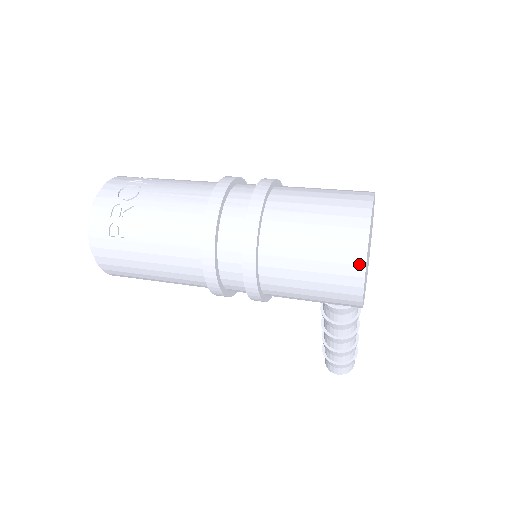
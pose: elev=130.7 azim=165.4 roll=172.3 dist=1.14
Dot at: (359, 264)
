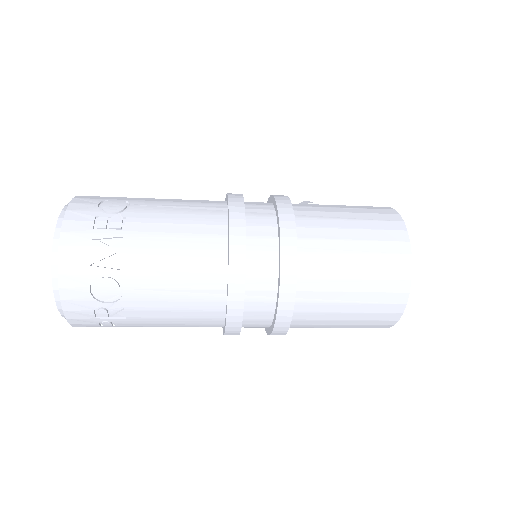
Dot at: occluded
